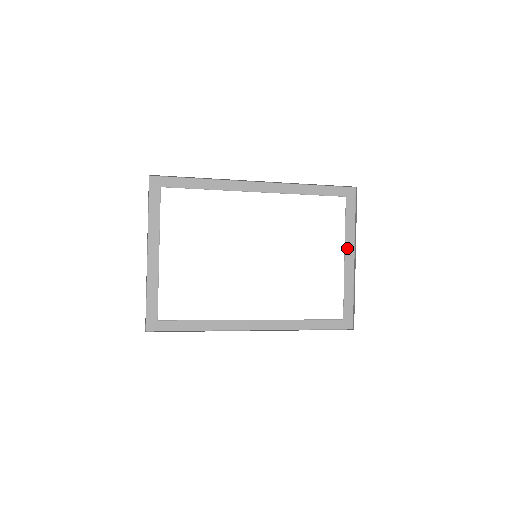
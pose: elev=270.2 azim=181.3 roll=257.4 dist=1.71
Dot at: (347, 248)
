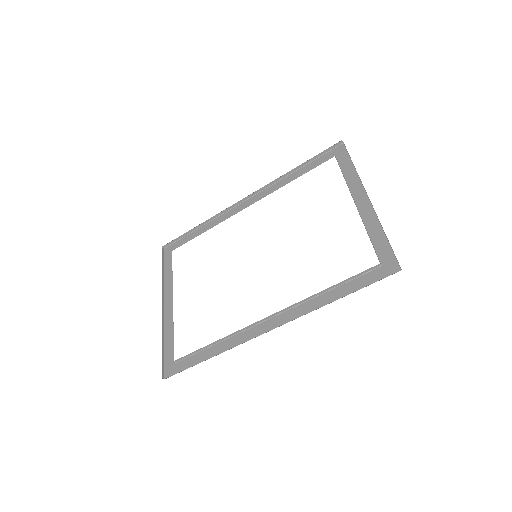
Dot at: (355, 194)
